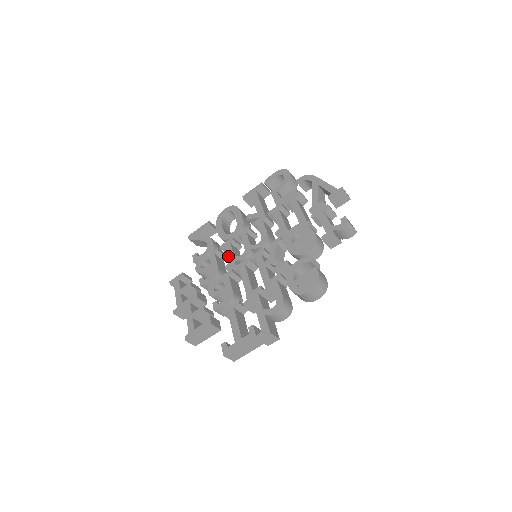
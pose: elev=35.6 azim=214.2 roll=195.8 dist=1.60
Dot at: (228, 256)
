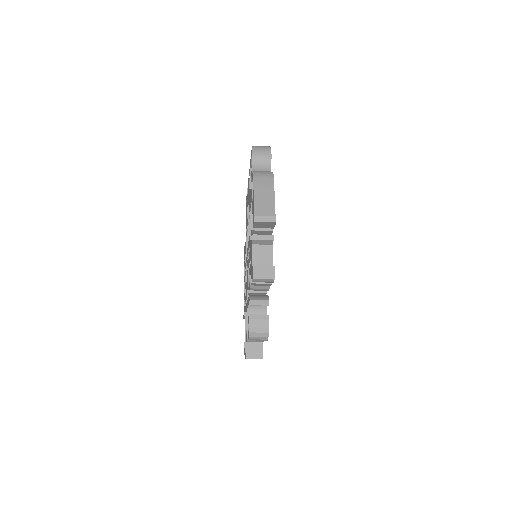
Dot at: occluded
